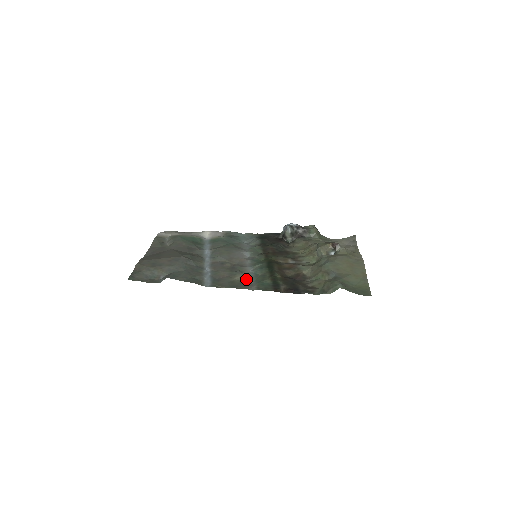
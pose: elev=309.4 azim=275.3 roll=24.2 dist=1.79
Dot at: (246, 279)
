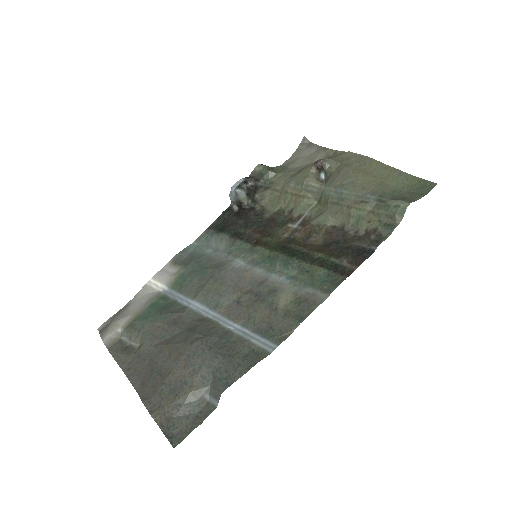
Dot at: (292, 294)
